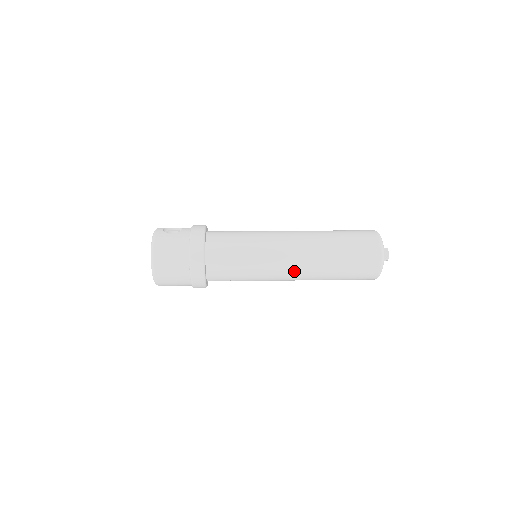
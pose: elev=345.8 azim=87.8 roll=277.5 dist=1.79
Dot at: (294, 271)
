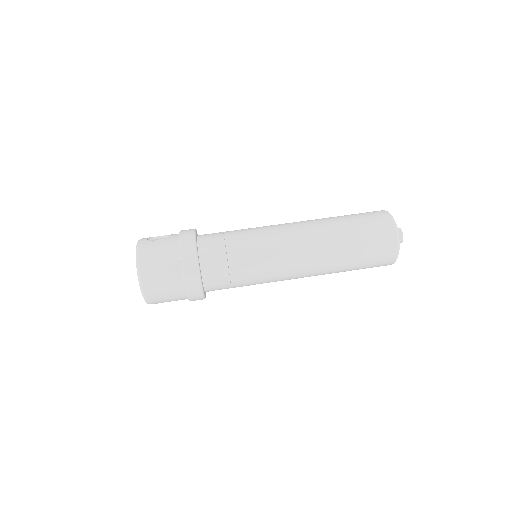
Dot at: (302, 265)
